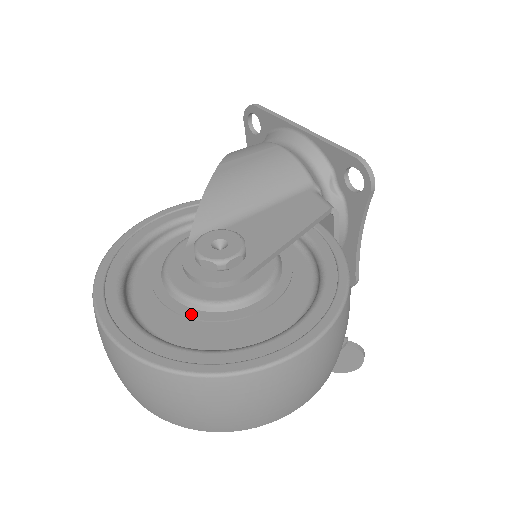
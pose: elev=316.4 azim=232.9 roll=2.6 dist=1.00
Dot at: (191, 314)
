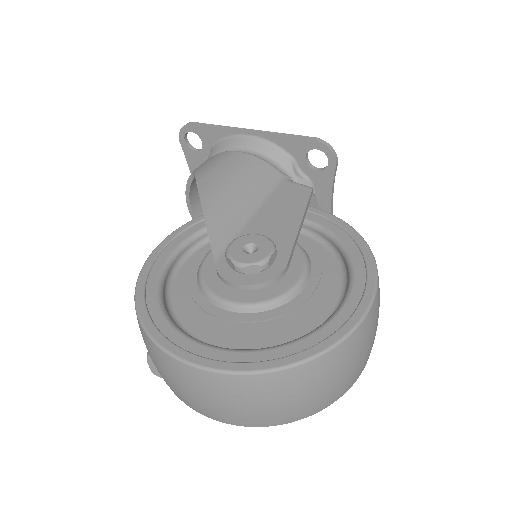
Dot at: (259, 317)
